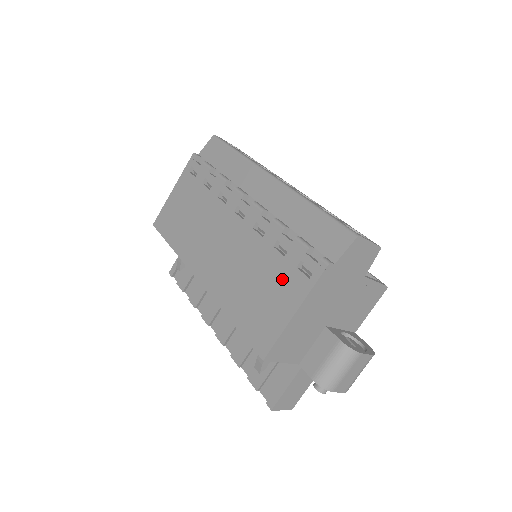
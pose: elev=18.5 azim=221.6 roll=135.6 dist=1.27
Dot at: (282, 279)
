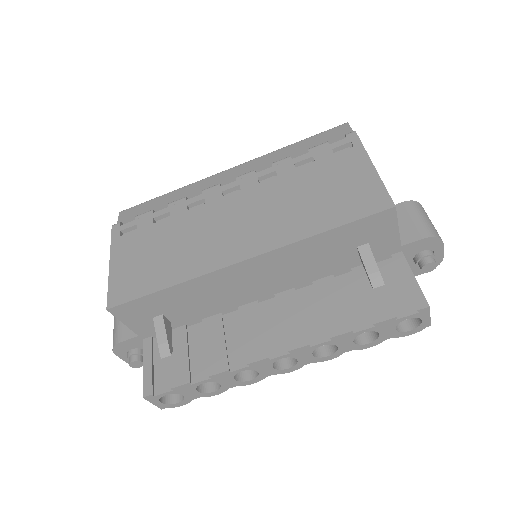
Dot at: (333, 168)
